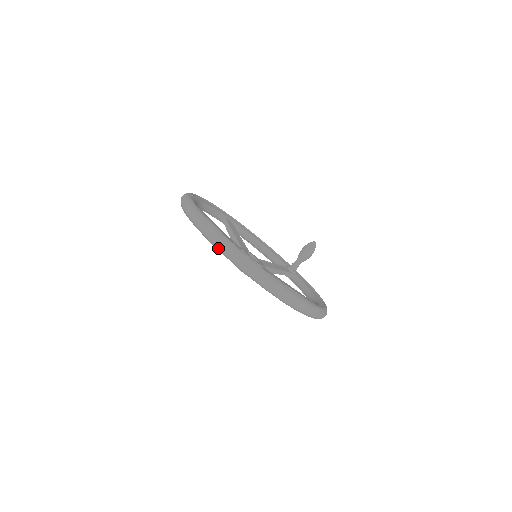
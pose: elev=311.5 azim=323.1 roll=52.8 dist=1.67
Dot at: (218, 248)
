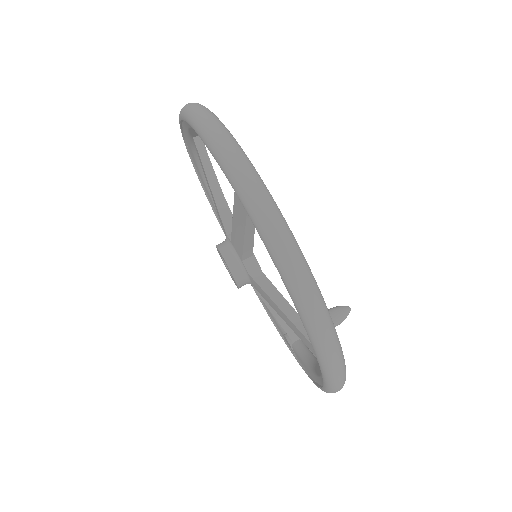
Dot at: (203, 131)
